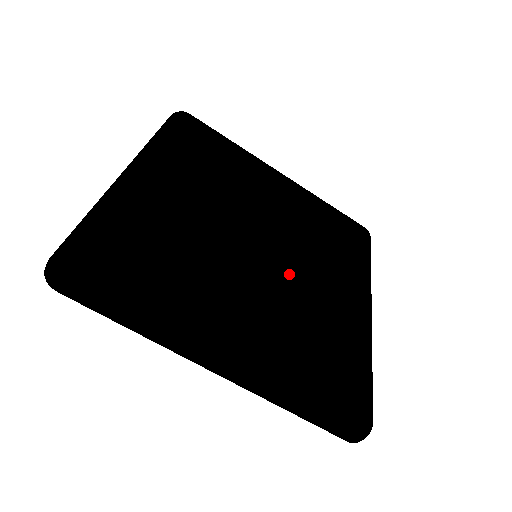
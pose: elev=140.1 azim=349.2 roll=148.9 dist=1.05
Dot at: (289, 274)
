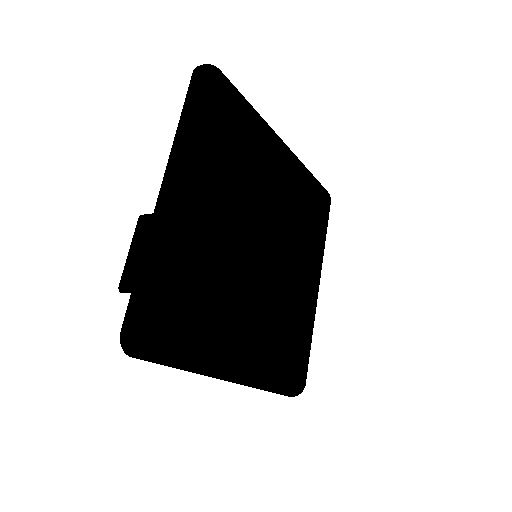
Dot at: (280, 280)
